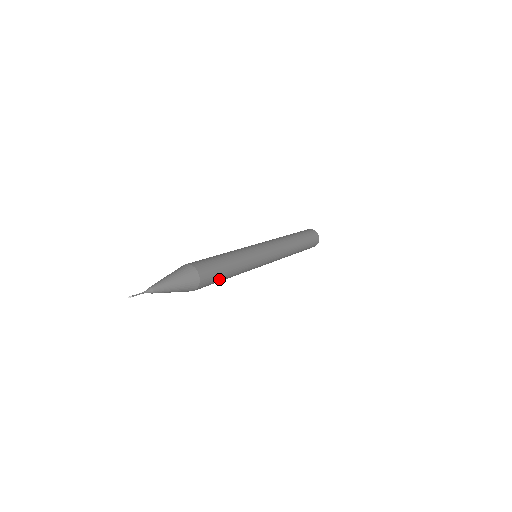
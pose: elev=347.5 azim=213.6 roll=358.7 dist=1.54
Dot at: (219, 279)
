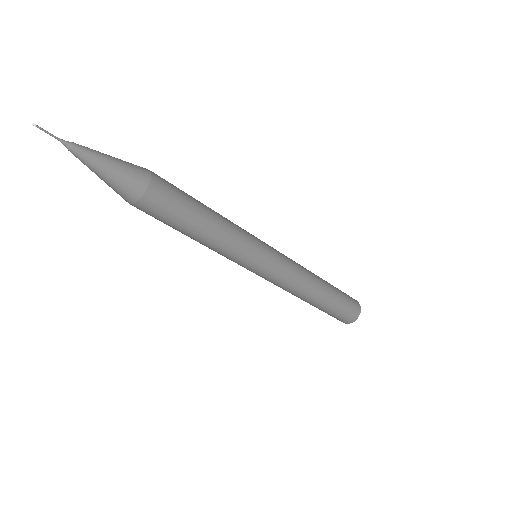
Dot at: (181, 218)
